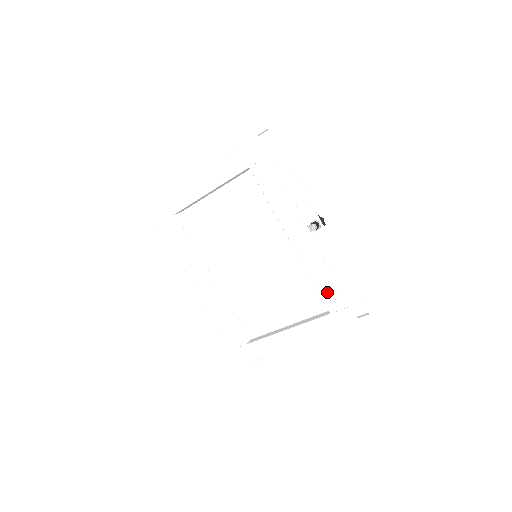
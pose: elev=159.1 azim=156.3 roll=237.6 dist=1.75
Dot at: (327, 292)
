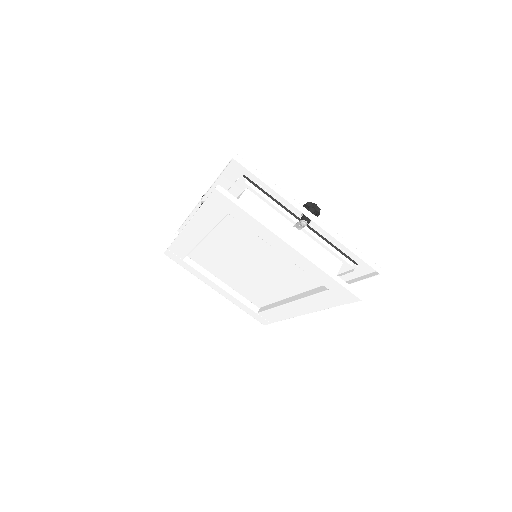
Dot at: (270, 315)
